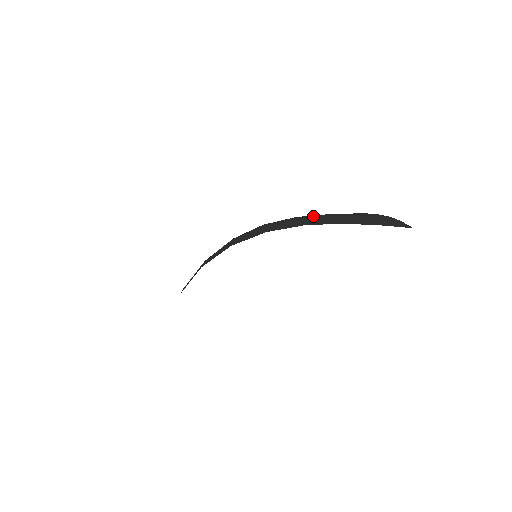
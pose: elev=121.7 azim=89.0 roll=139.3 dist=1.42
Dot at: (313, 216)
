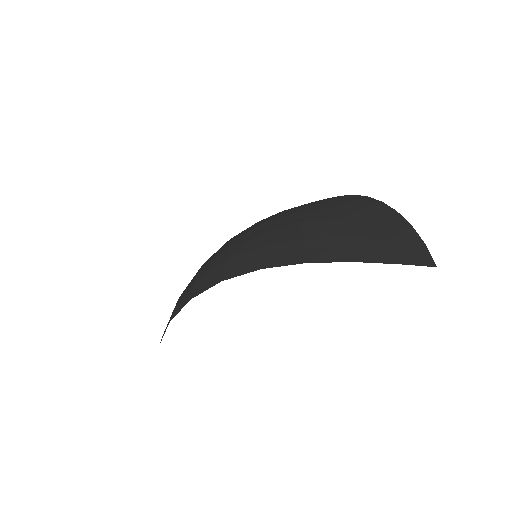
Dot at: (320, 228)
